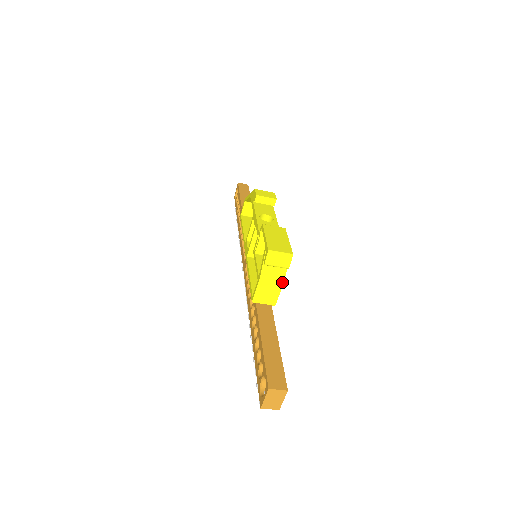
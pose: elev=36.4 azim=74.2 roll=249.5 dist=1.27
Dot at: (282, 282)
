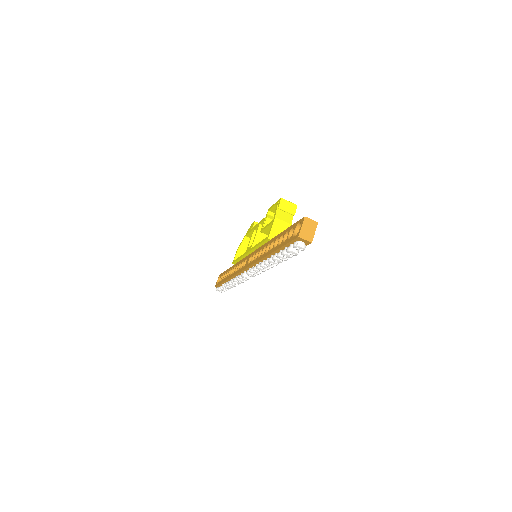
Dot at: (290, 225)
